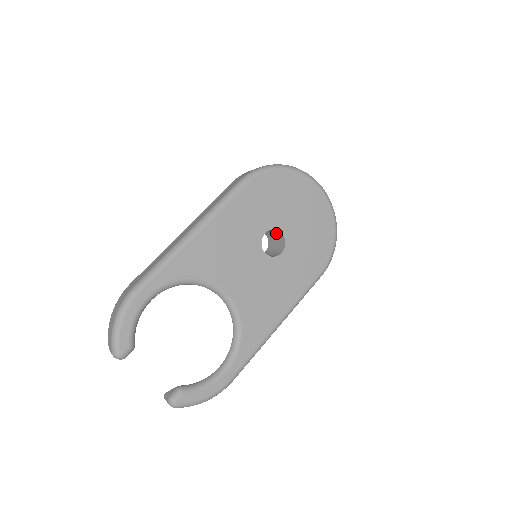
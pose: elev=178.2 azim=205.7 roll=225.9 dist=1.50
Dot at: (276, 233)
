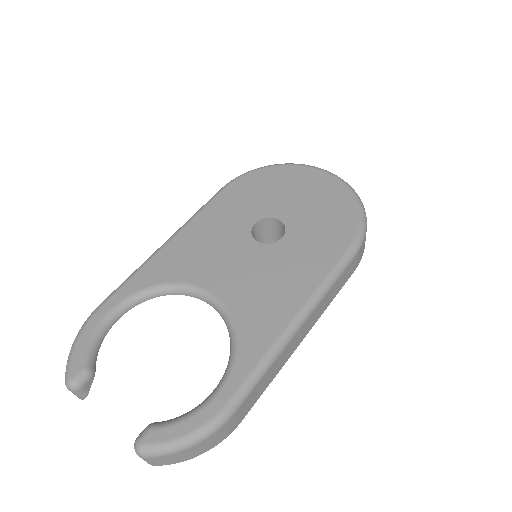
Dot at: (277, 227)
